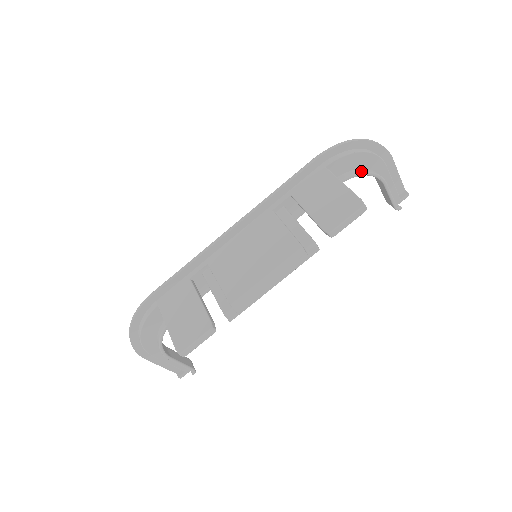
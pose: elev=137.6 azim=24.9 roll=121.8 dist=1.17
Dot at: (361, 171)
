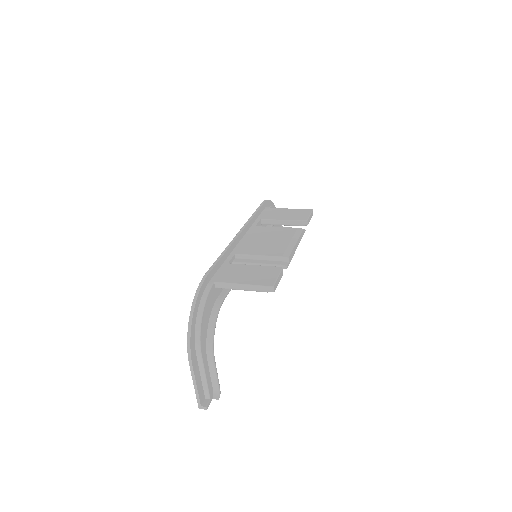
Dot at: occluded
